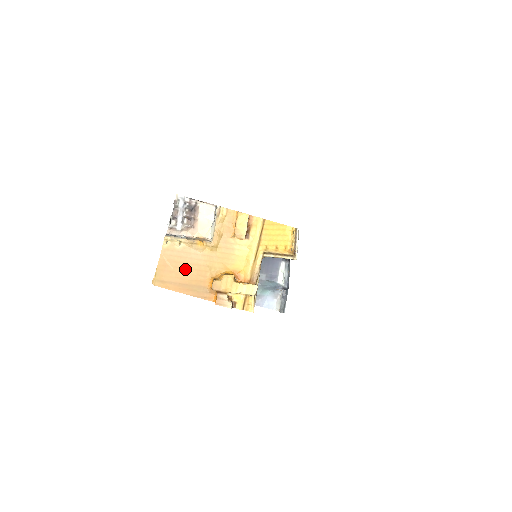
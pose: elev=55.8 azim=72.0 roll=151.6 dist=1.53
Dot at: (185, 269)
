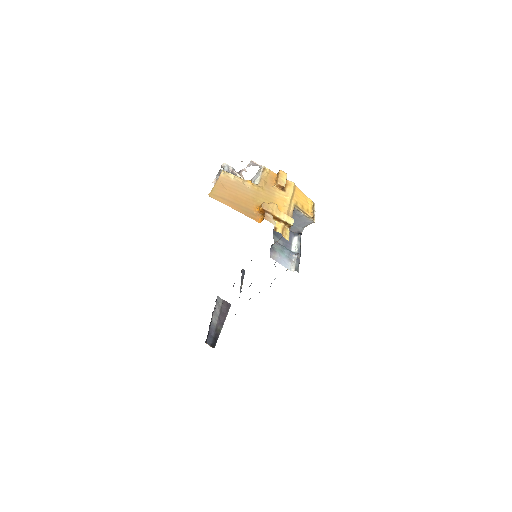
Dot at: (237, 194)
